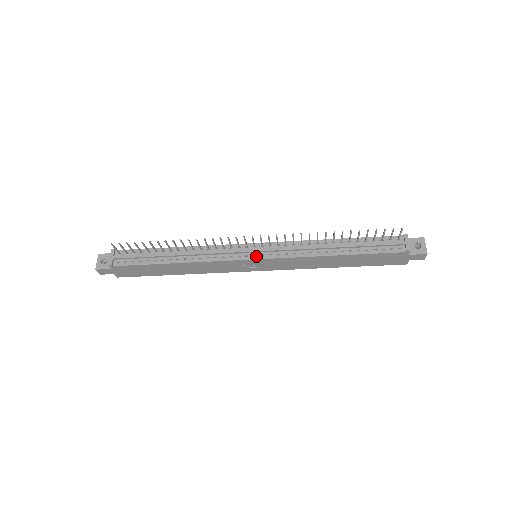
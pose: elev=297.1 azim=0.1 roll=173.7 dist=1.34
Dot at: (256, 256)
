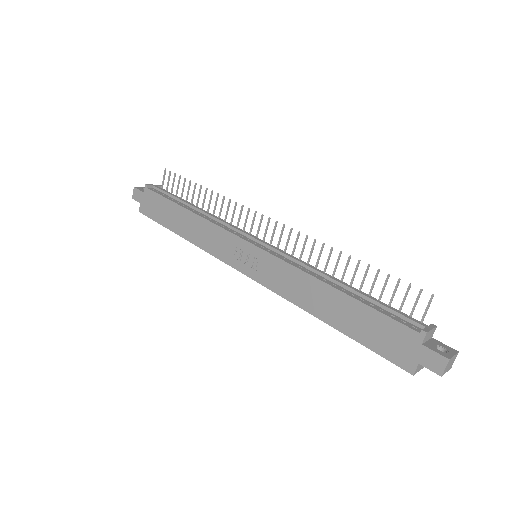
Dot at: (256, 244)
